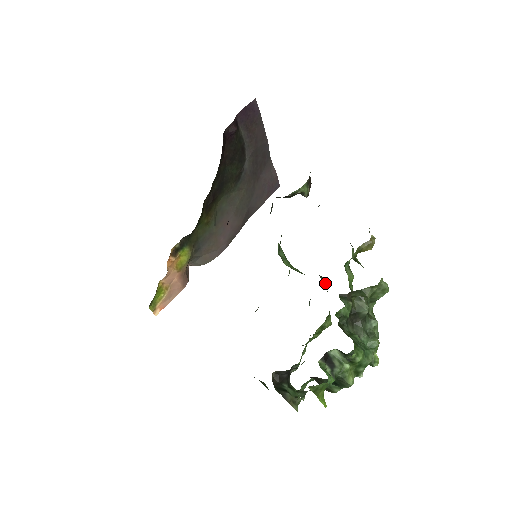
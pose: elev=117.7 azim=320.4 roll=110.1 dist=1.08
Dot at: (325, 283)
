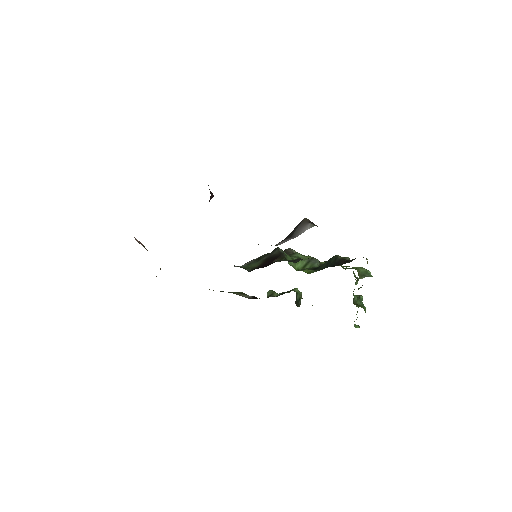
Dot at: (319, 261)
